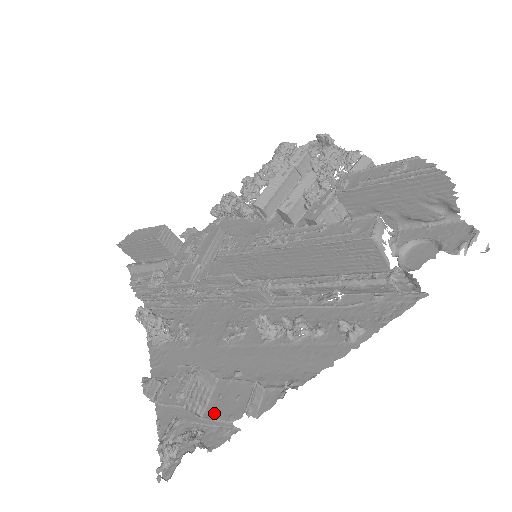
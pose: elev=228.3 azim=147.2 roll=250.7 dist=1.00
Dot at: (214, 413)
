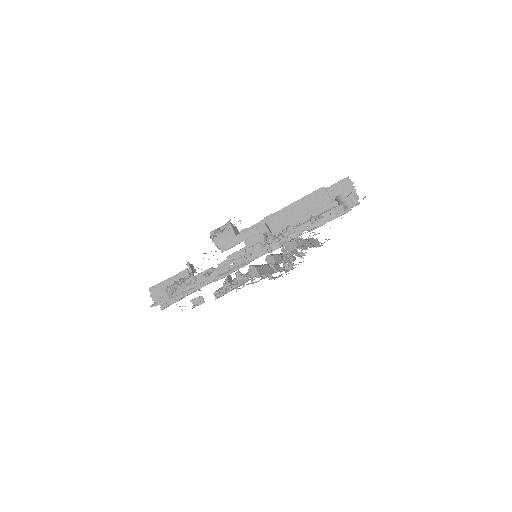
Dot at: (244, 233)
